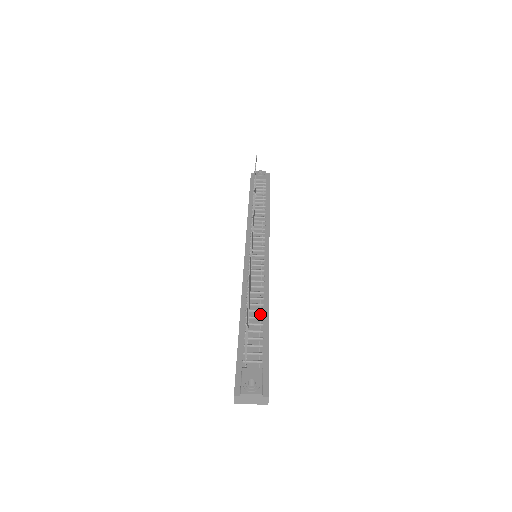
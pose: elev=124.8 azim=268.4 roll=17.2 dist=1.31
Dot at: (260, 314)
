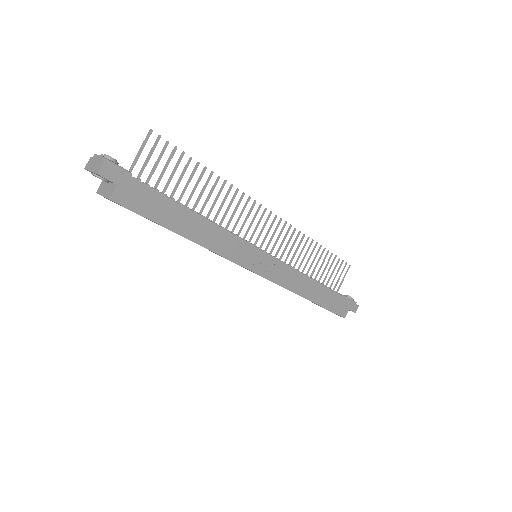
Dot at: occluded
